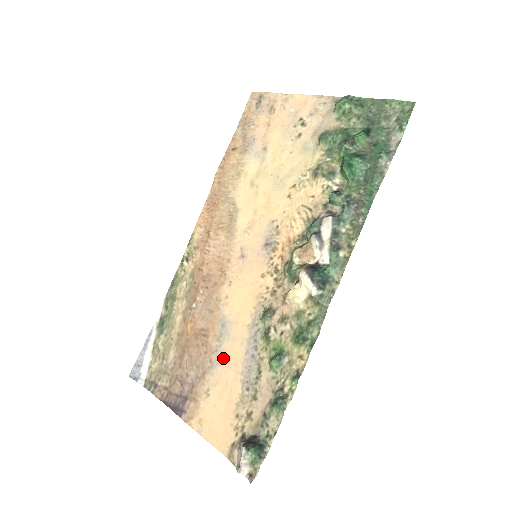
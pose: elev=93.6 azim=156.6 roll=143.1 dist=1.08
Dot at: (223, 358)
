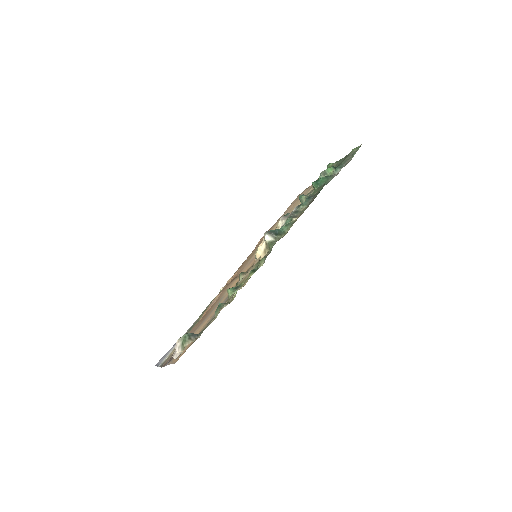
Dot at: (209, 316)
